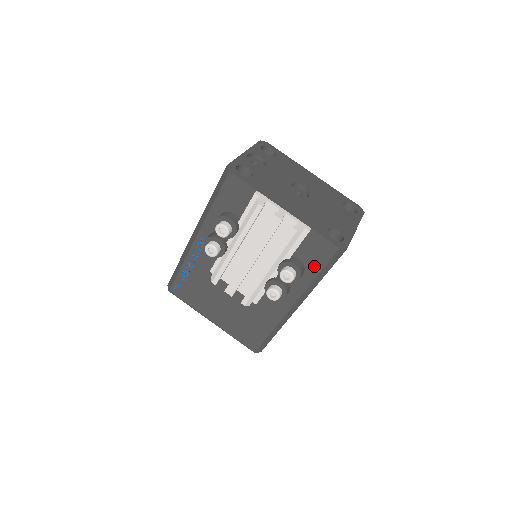
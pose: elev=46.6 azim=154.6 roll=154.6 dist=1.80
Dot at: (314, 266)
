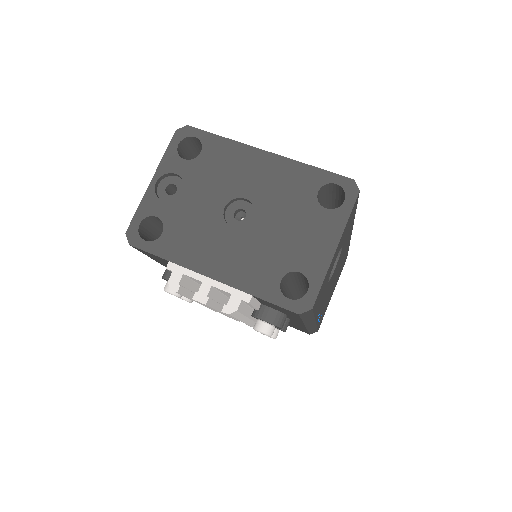
Dot at: (290, 315)
